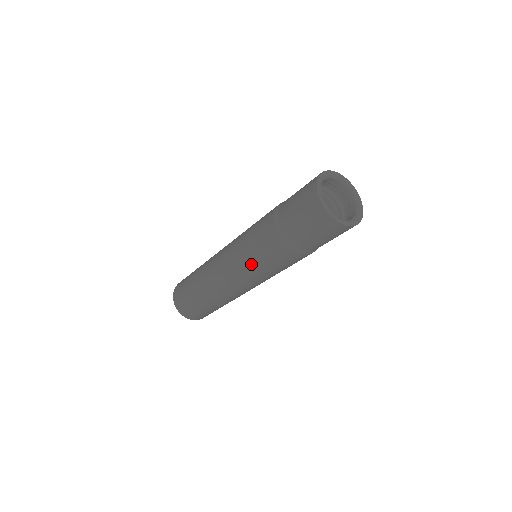
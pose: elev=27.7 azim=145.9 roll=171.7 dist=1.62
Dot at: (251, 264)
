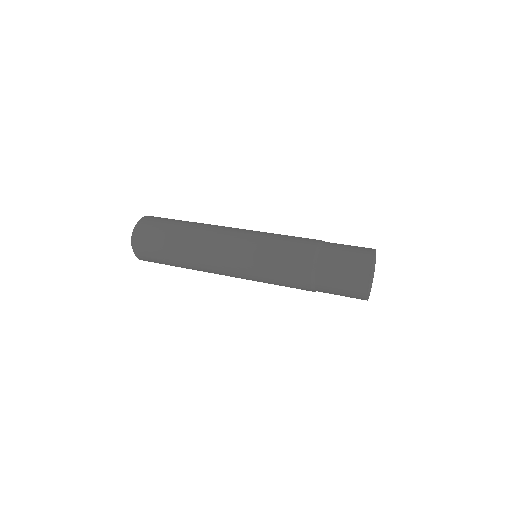
Dot at: occluded
